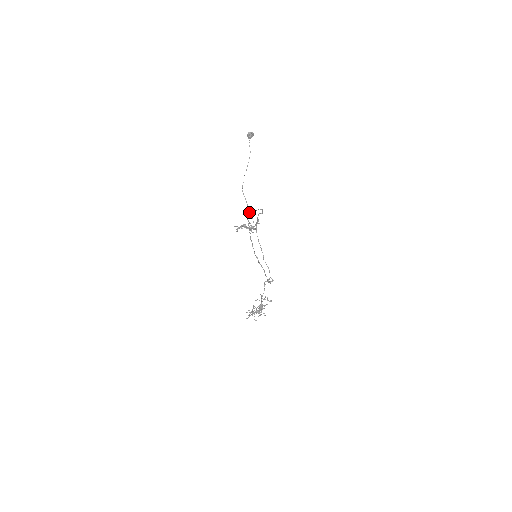
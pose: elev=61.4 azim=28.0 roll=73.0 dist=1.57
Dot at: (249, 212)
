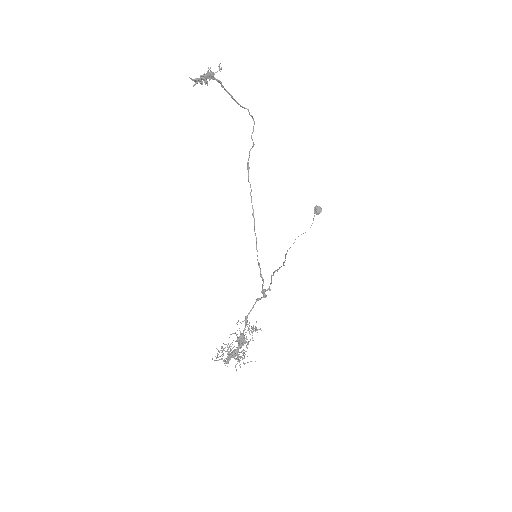
Dot at: (248, 159)
